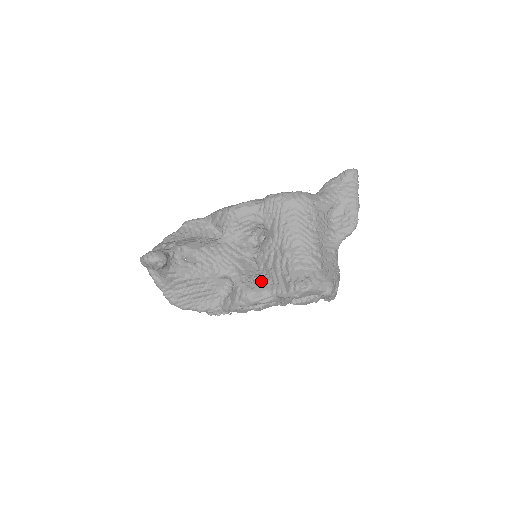
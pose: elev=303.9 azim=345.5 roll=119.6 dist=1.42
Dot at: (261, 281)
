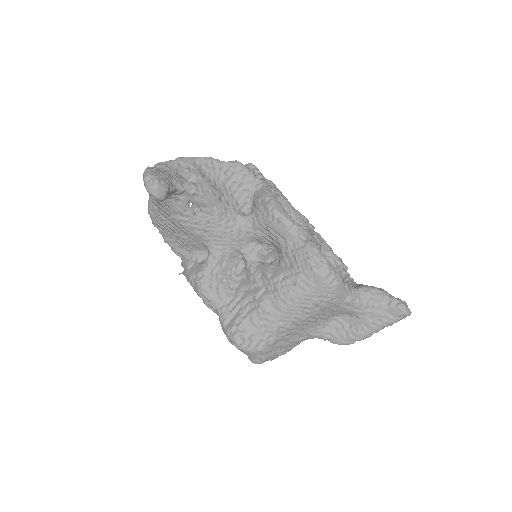
Dot at: (224, 290)
